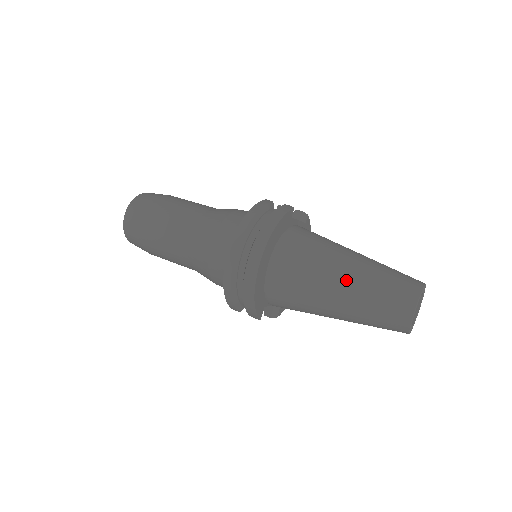
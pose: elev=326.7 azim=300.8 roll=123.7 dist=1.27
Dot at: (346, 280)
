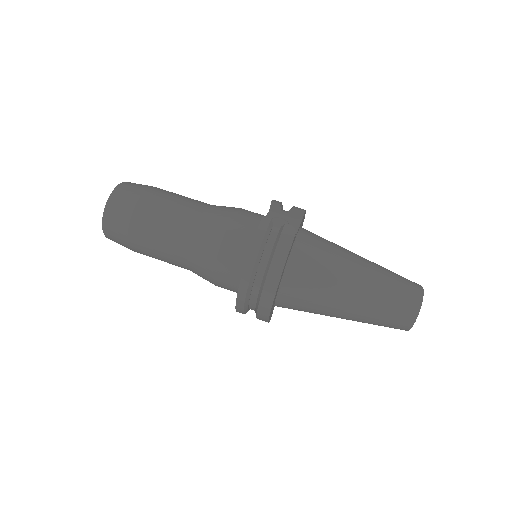
Dot at: (353, 304)
